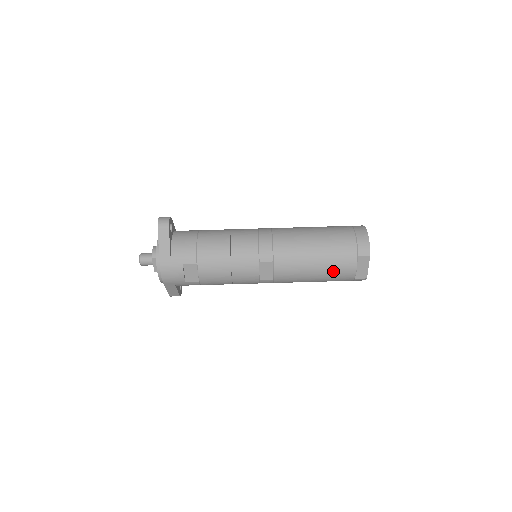
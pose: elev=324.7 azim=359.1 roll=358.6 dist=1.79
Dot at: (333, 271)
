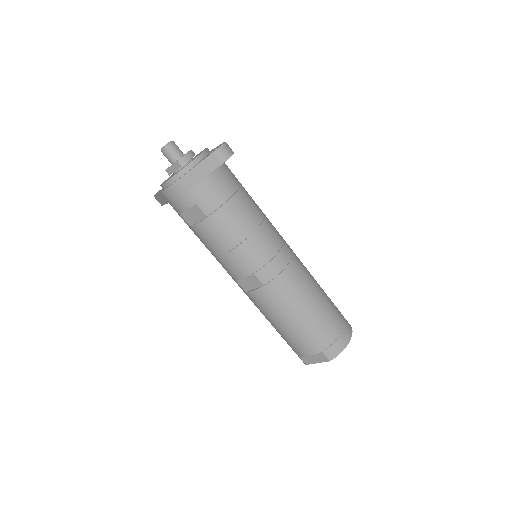
Dot at: (293, 339)
